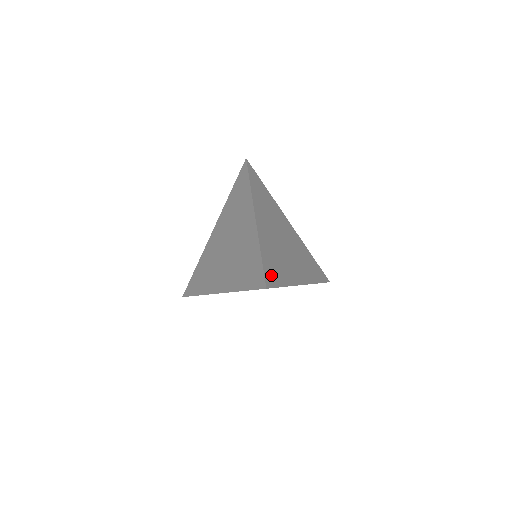
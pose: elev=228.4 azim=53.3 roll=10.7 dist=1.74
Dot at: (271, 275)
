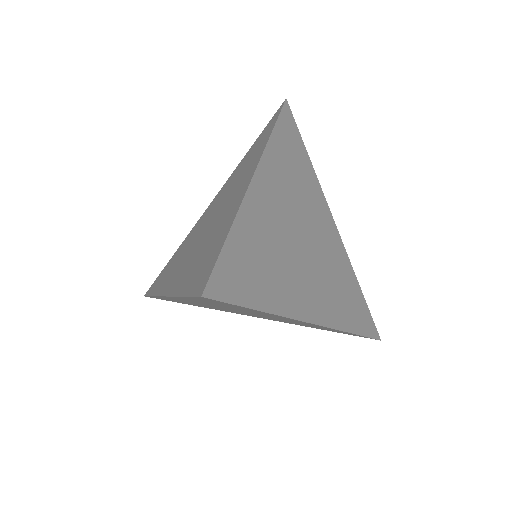
Dot at: (234, 278)
